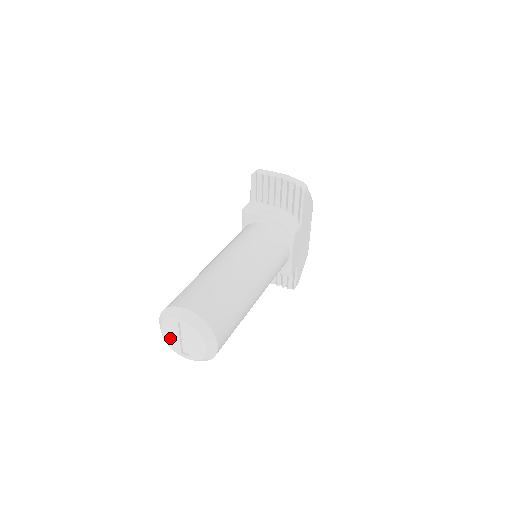
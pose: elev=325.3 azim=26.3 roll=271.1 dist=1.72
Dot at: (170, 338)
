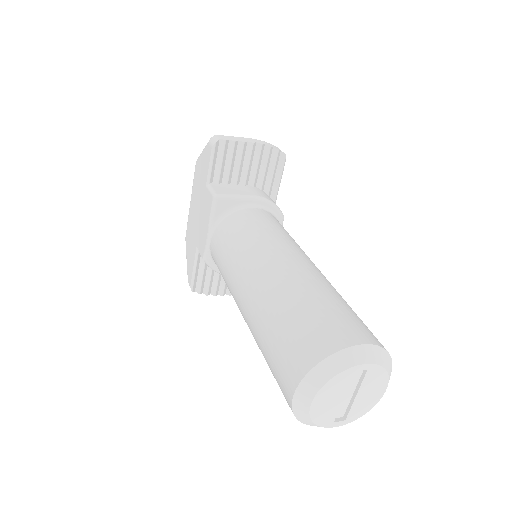
Dot at: (324, 408)
